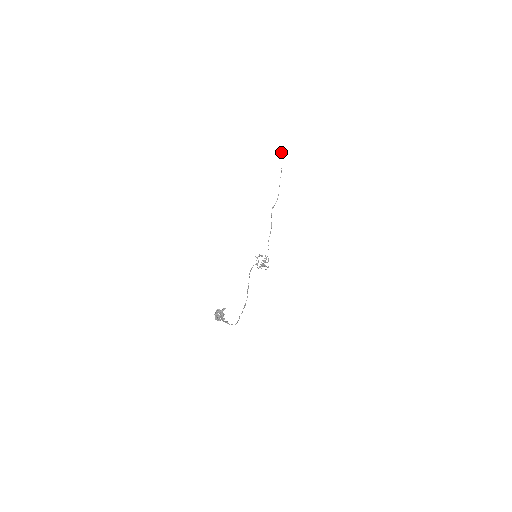
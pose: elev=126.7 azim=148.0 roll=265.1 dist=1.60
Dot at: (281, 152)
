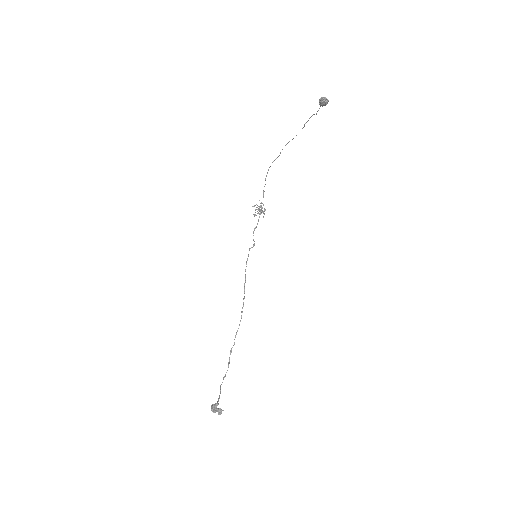
Dot at: (325, 103)
